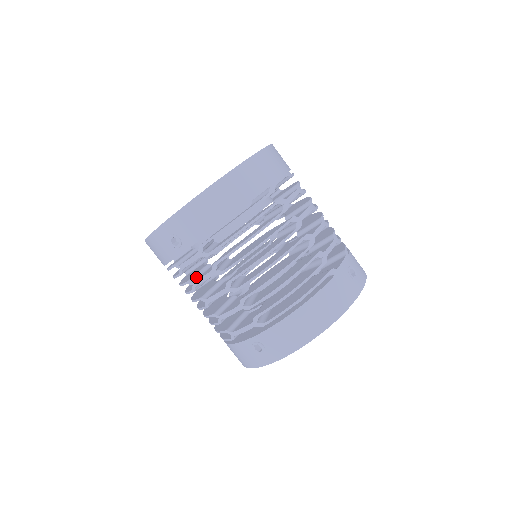
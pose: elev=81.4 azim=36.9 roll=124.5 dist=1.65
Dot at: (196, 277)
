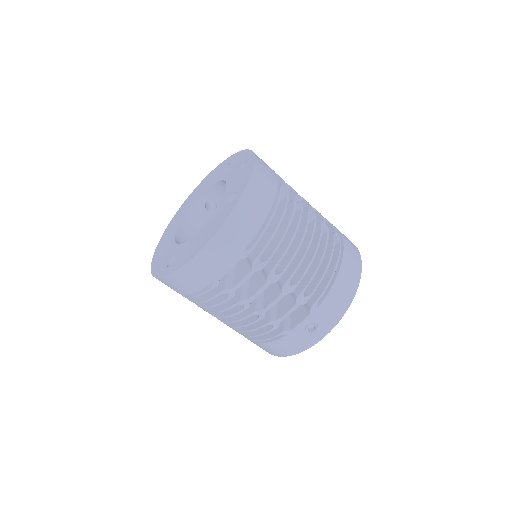
Dot at: occluded
